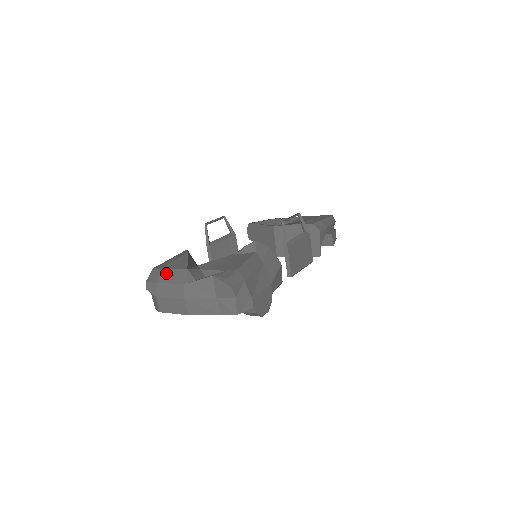
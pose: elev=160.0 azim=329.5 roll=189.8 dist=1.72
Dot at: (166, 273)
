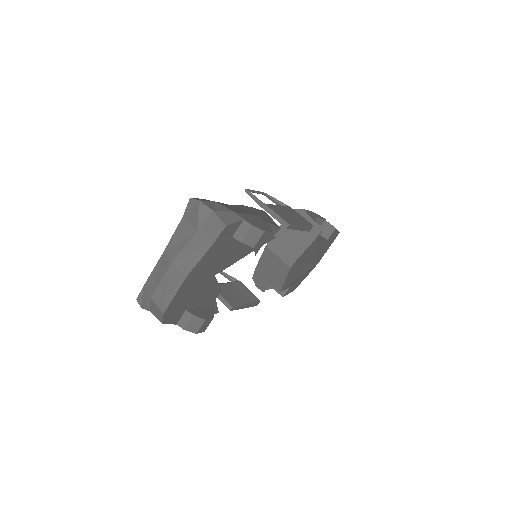
Dot at: occluded
